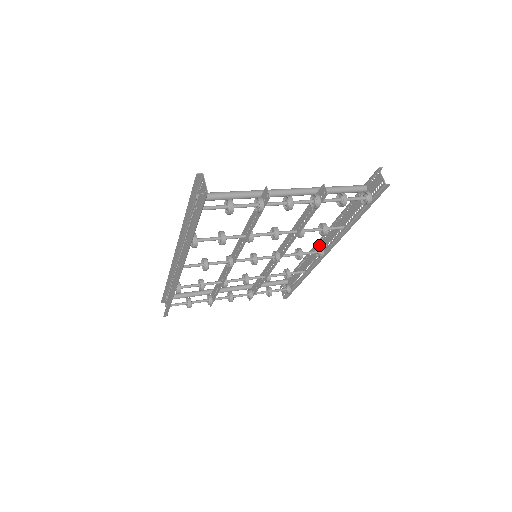
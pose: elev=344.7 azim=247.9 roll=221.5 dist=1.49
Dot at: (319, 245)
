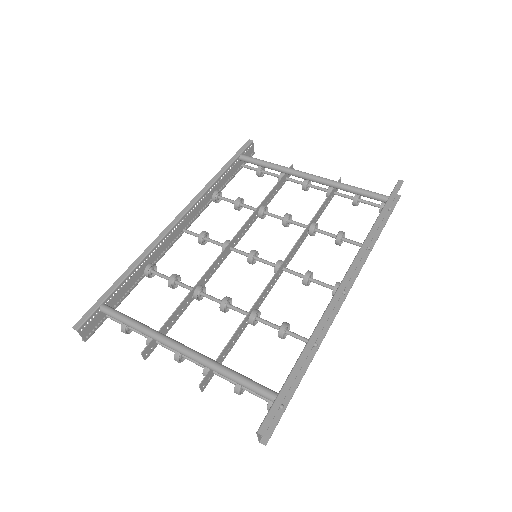
Dot at: occluded
